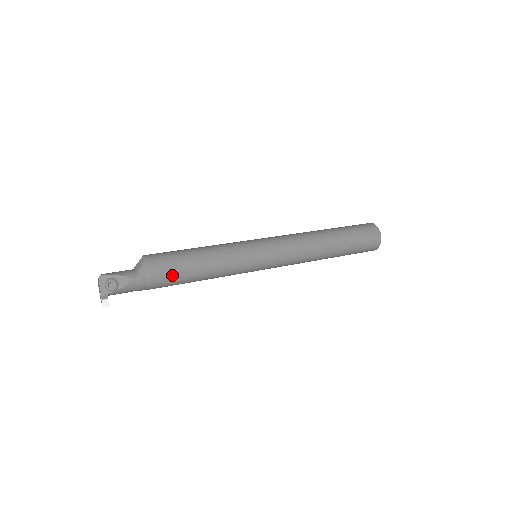
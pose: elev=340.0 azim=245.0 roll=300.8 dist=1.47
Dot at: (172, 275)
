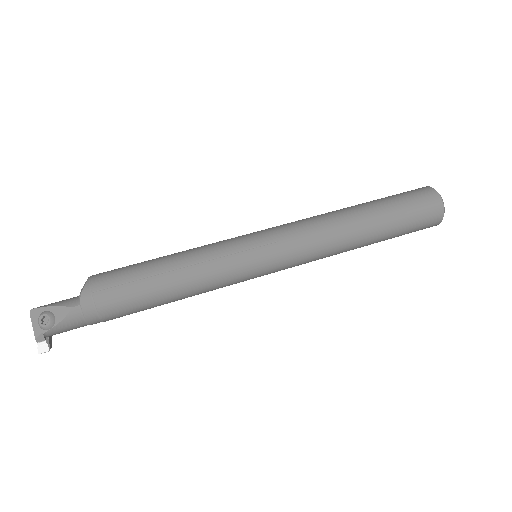
Dot at: (129, 296)
